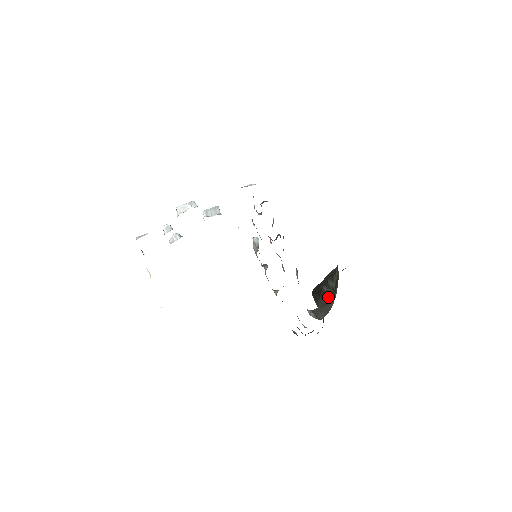
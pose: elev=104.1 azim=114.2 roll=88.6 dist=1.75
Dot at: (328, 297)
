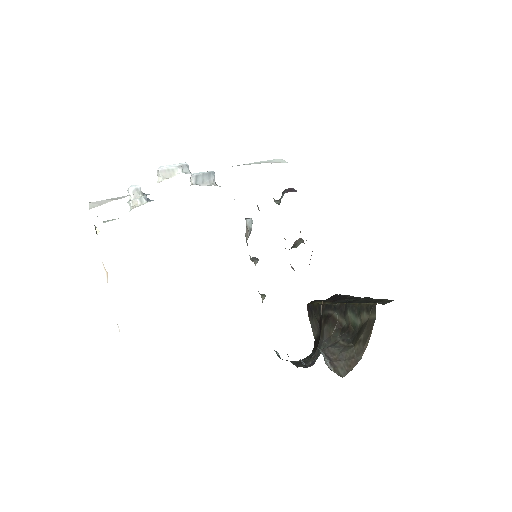
Dot at: (340, 329)
